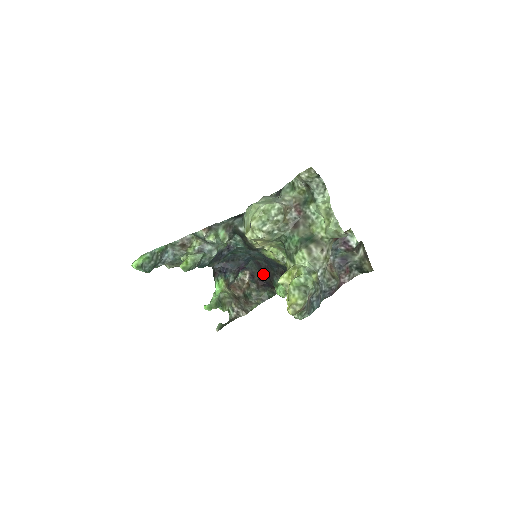
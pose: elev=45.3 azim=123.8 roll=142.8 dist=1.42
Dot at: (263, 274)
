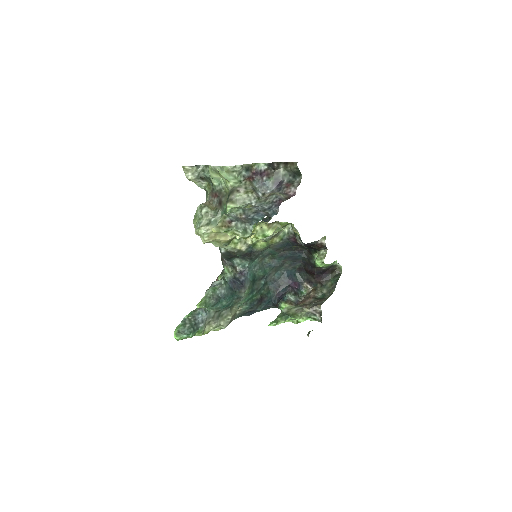
Dot at: (308, 271)
